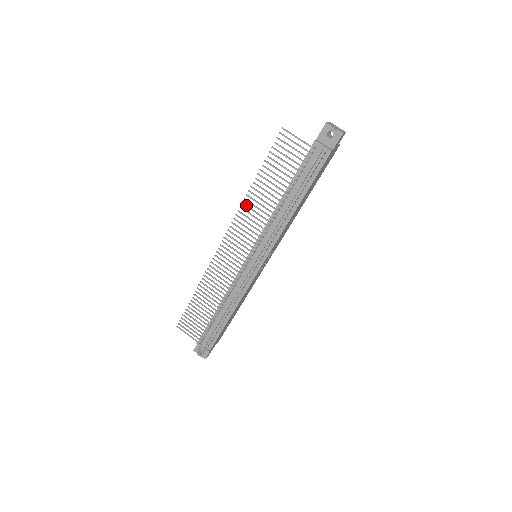
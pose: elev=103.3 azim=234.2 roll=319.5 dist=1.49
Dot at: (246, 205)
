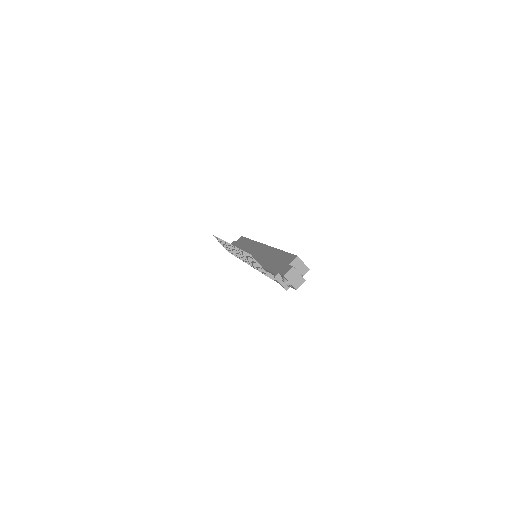
Dot at: (237, 250)
